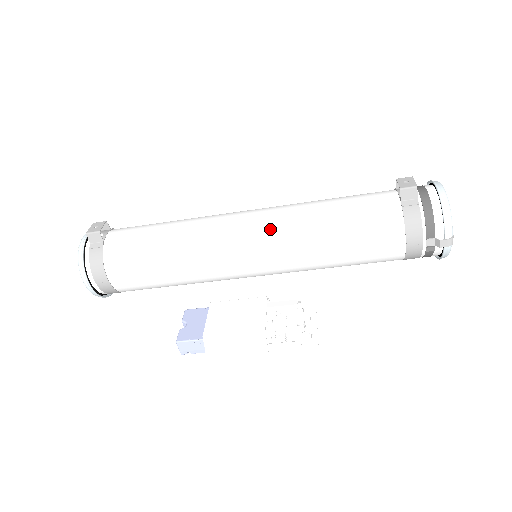
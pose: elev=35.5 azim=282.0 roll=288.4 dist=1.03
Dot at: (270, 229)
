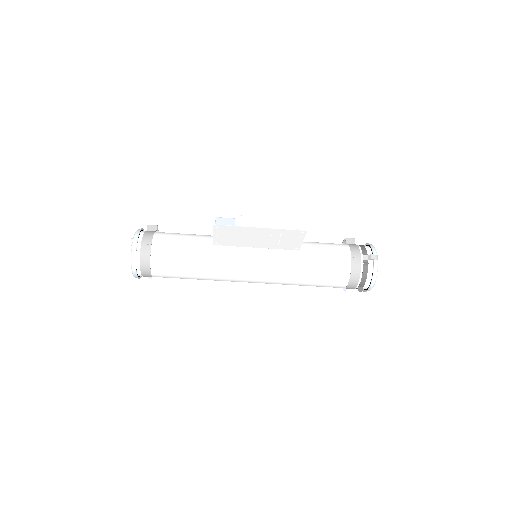
Dot at: occluded
